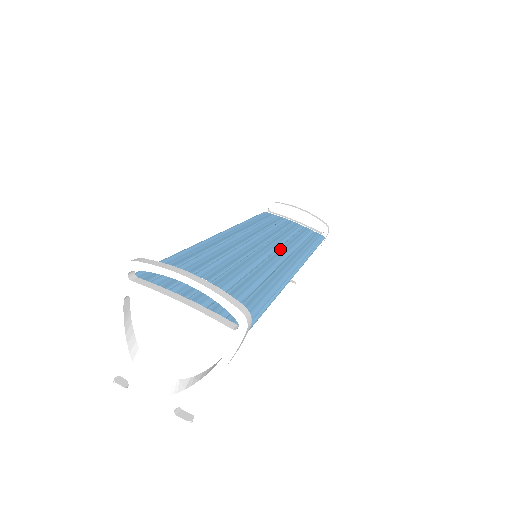
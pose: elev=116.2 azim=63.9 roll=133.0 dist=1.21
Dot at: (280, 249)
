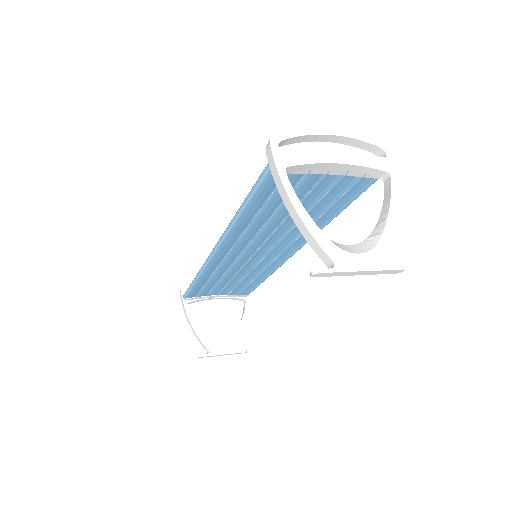
Dot at: occluded
